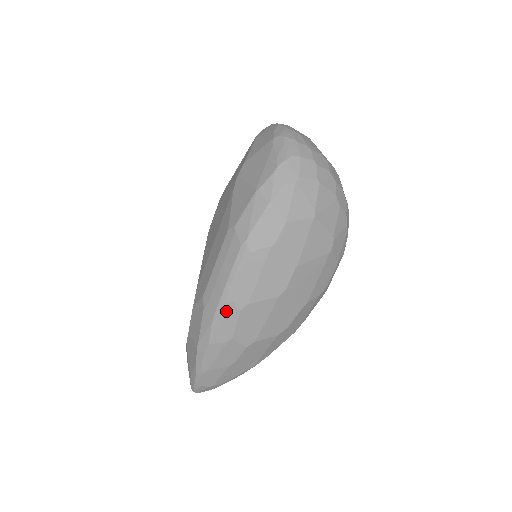
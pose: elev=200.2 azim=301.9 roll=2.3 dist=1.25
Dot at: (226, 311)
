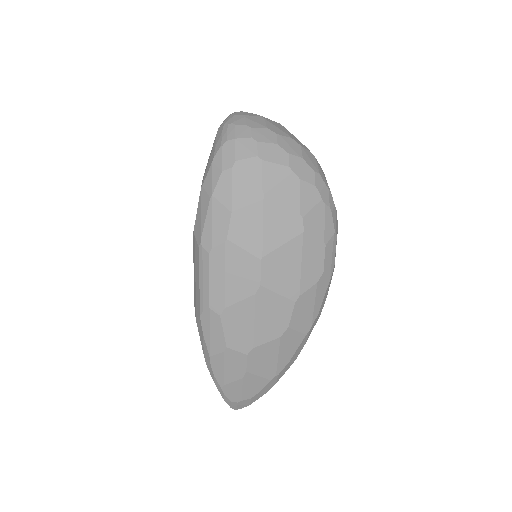
Dot at: (208, 319)
